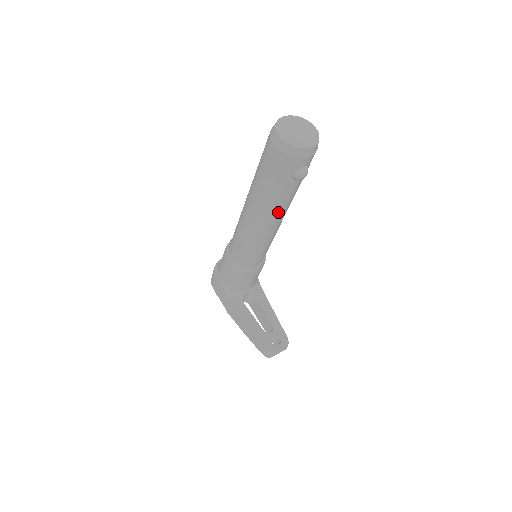
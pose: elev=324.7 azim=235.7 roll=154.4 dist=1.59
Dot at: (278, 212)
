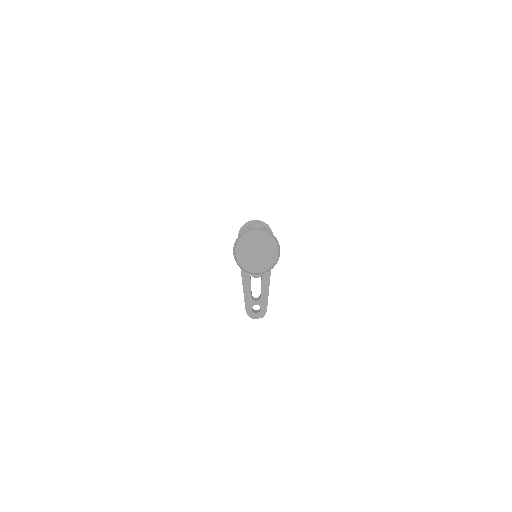
Dot at: occluded
